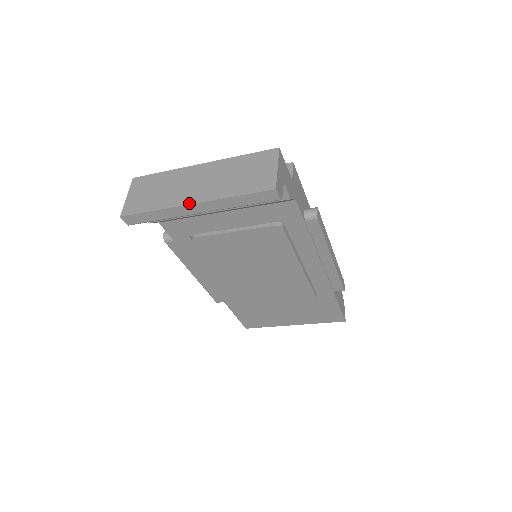
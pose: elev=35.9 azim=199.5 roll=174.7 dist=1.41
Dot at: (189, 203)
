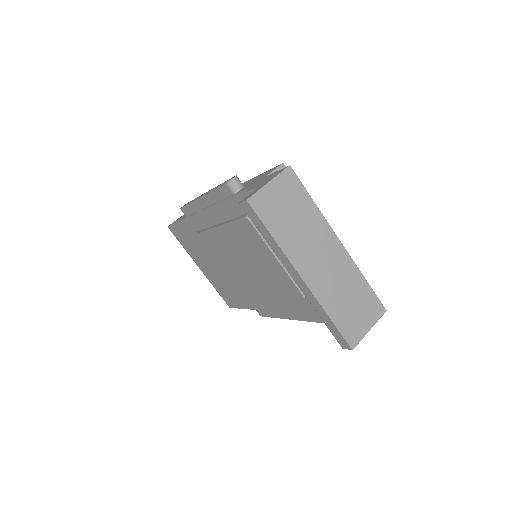
Dot at: (301, 274)
